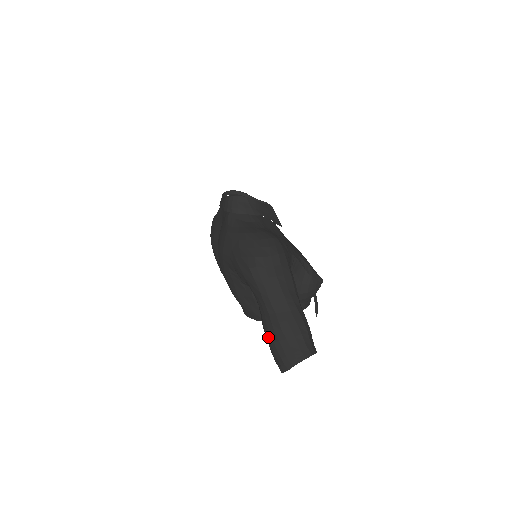
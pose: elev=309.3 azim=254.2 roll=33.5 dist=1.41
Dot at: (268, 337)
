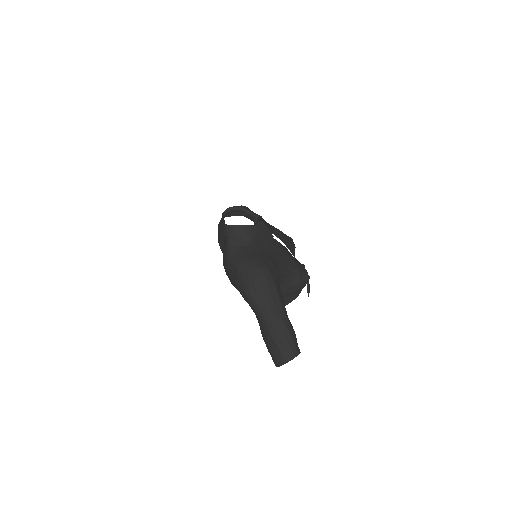
Dot at: (265, 342)
